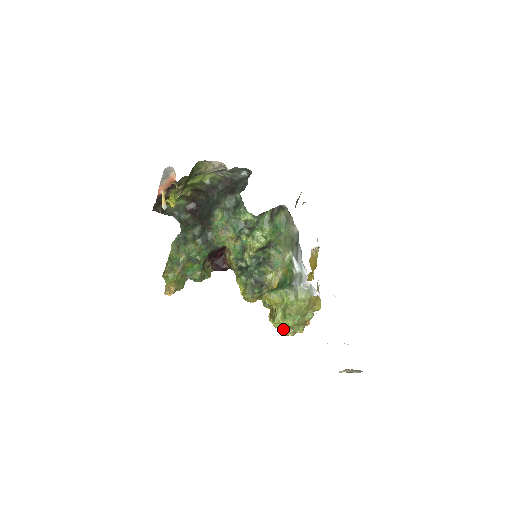
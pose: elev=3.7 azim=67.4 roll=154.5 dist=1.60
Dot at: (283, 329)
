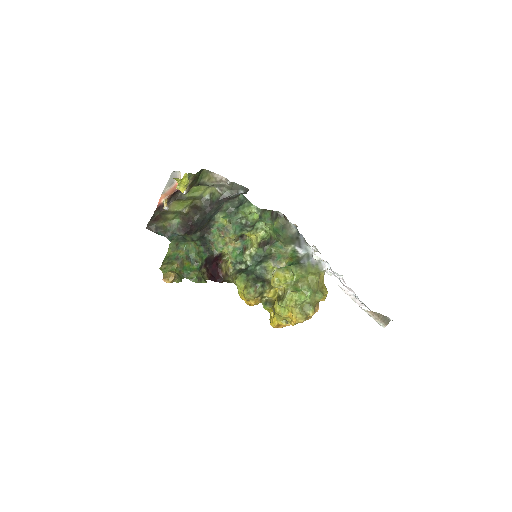
Dot at: (294, 309)
